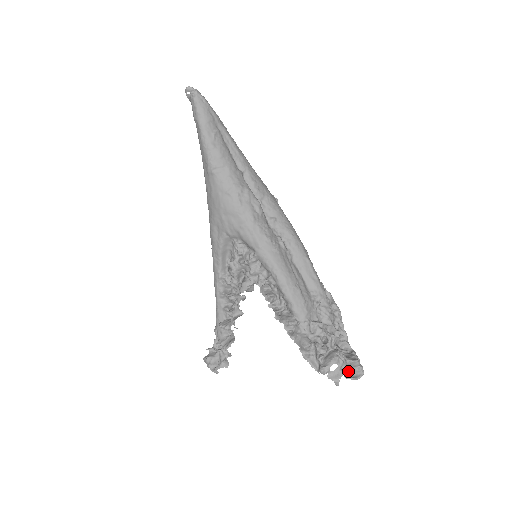
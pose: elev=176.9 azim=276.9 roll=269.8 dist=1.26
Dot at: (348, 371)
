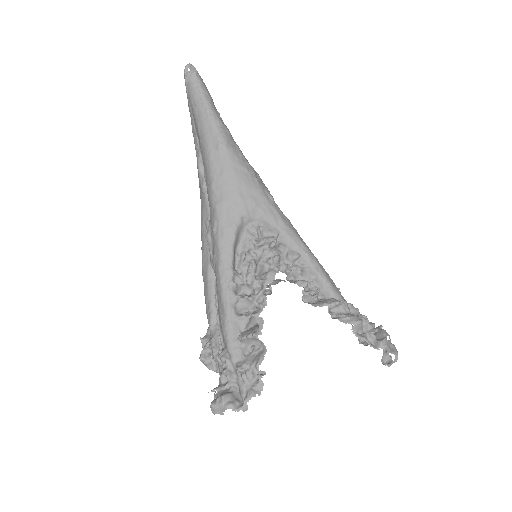
Dot at: (383, 357)
